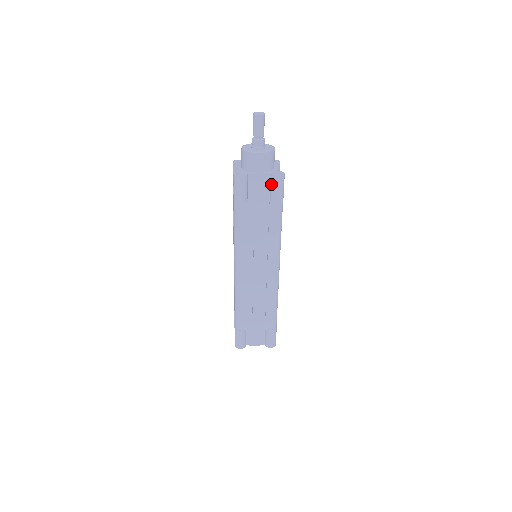
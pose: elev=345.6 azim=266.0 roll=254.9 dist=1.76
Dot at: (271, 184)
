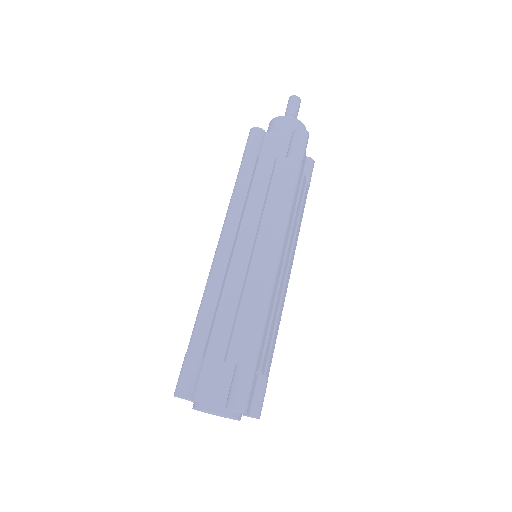
Dot at: (290, 141)
